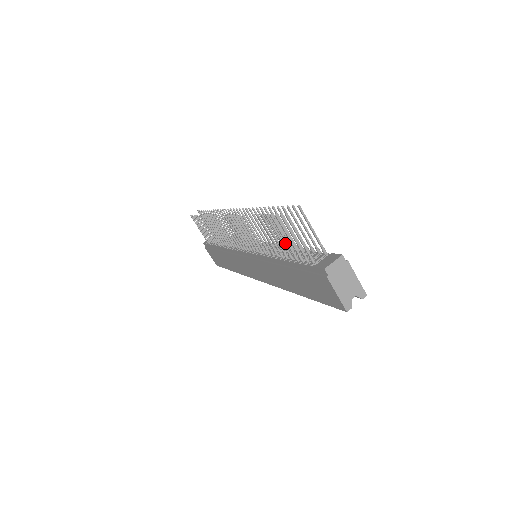
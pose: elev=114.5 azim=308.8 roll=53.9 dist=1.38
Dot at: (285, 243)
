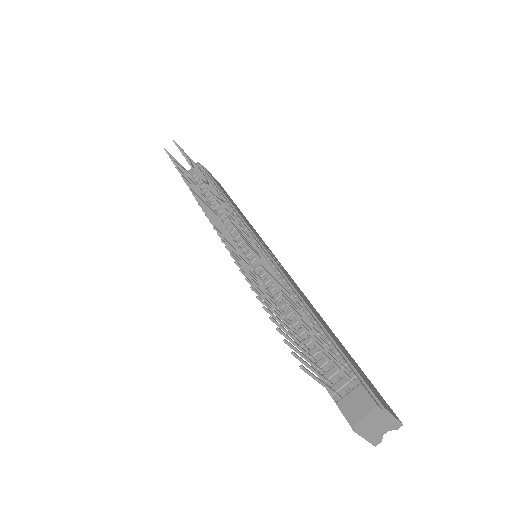
Dot at: occluded
